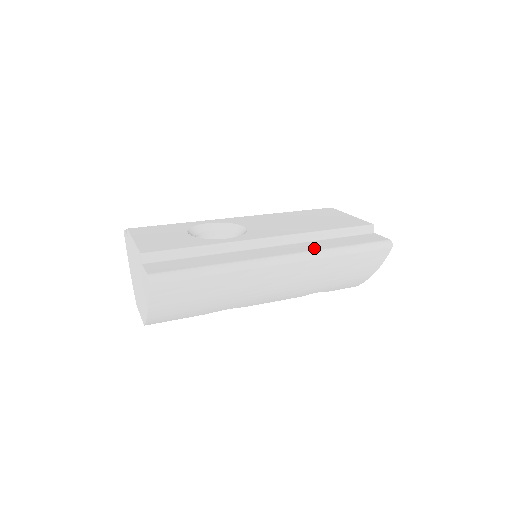
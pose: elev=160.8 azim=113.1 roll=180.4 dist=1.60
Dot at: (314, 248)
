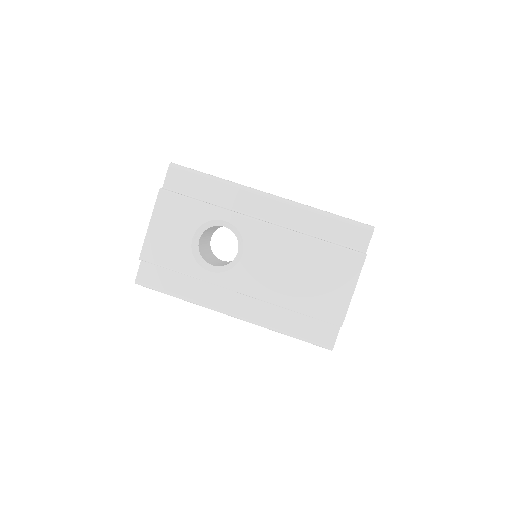
Dot at: (263, 320)
